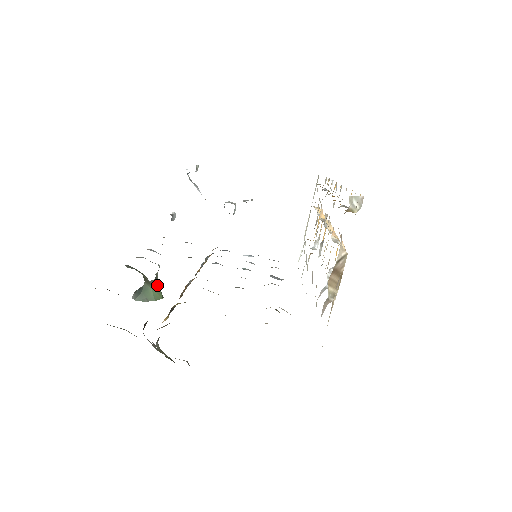
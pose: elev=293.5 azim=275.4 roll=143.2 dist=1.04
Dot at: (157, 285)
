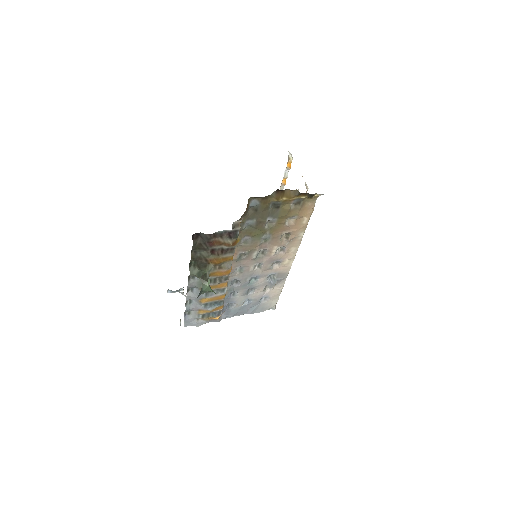
Dot at: occluded
